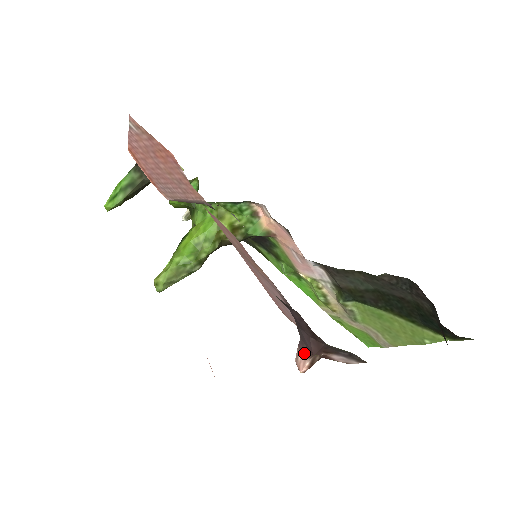
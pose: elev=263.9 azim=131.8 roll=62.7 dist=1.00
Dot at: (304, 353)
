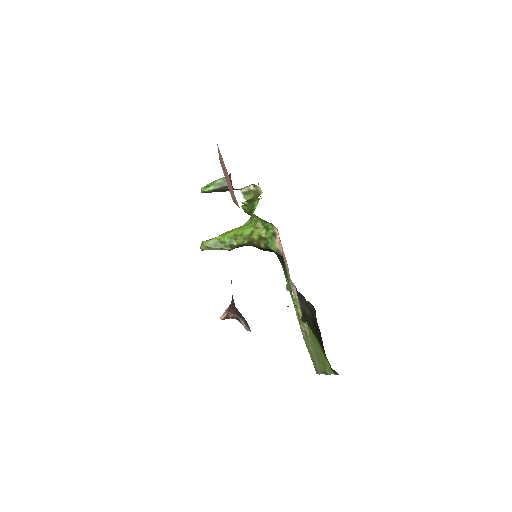
Dot at: (228, 309)
